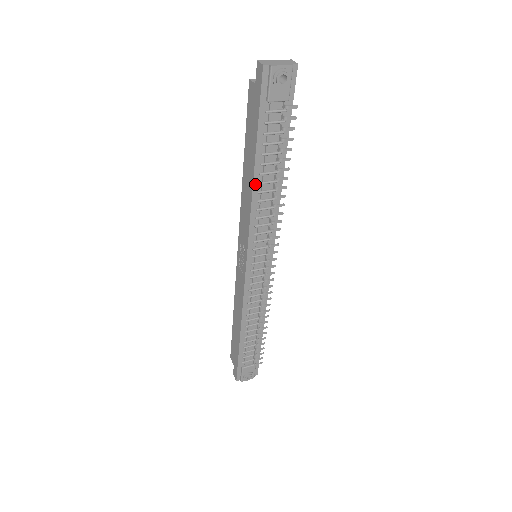
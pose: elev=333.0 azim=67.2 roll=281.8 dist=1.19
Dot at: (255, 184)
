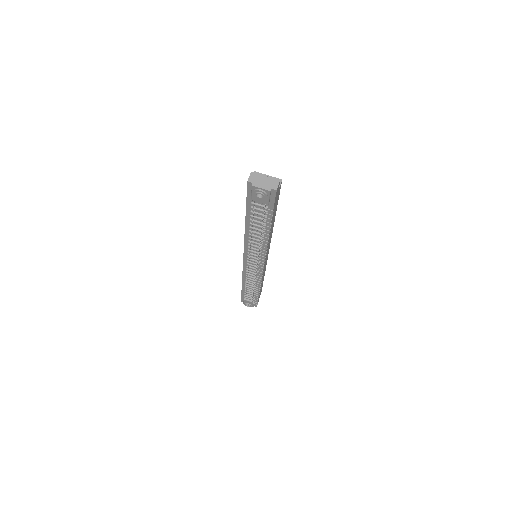
Dot at: (247, 229)
